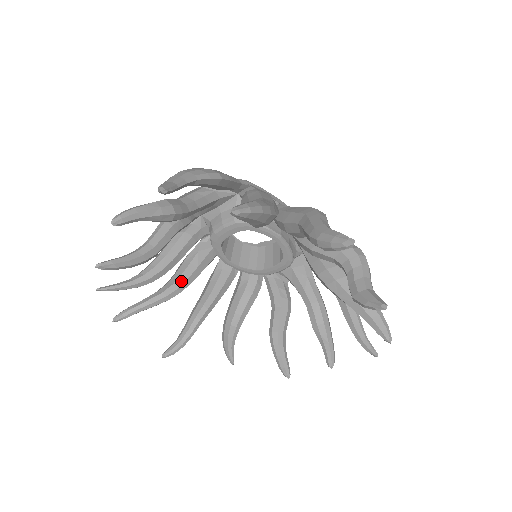
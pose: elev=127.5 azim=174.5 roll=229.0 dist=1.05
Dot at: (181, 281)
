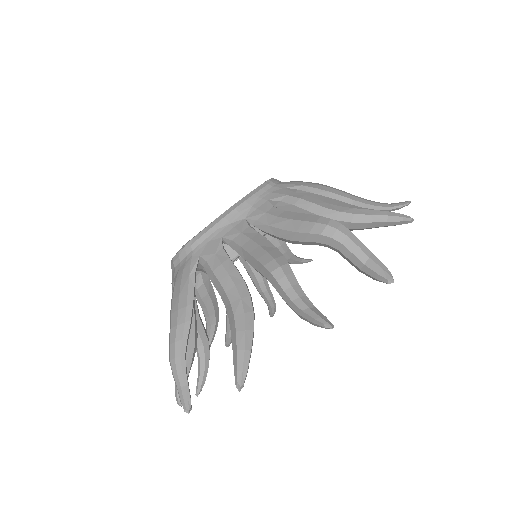
Dot at: occluded
